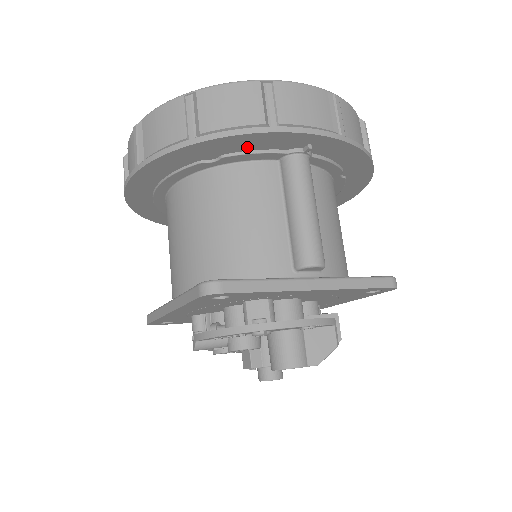
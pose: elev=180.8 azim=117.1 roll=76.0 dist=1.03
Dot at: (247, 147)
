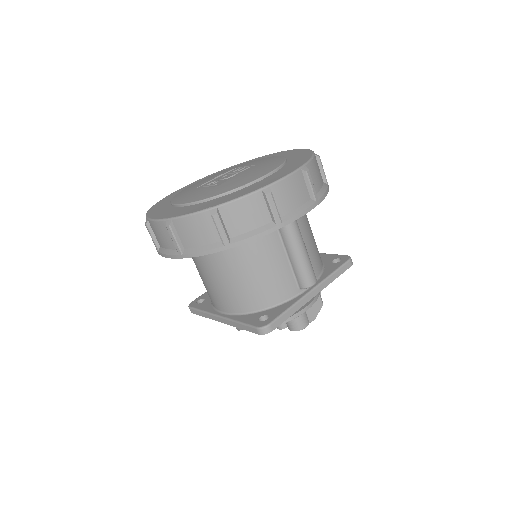
Dot at: occluded
